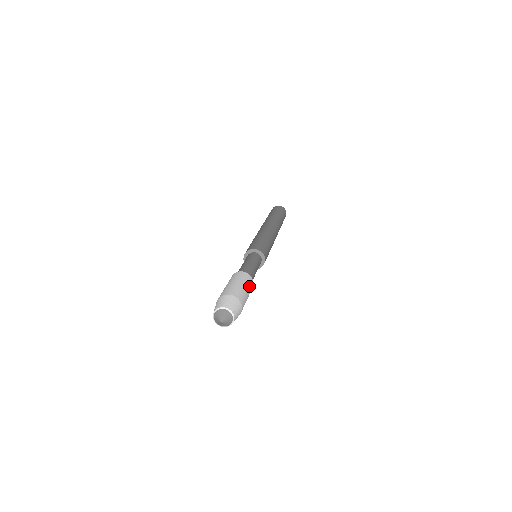
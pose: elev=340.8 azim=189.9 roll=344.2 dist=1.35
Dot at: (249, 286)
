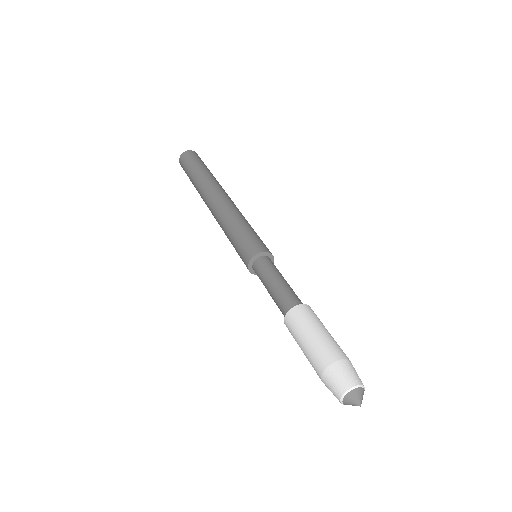
Dot at: (320, 322)
